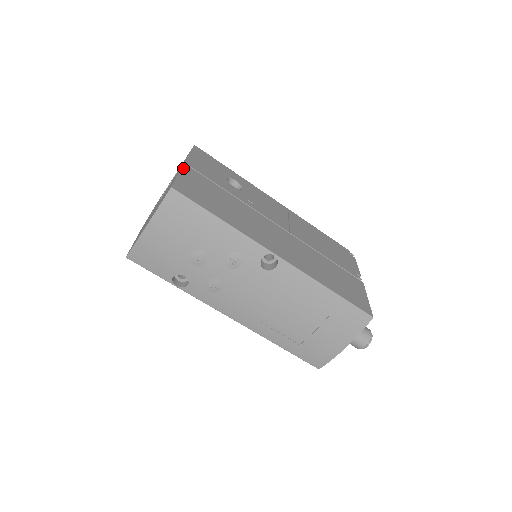
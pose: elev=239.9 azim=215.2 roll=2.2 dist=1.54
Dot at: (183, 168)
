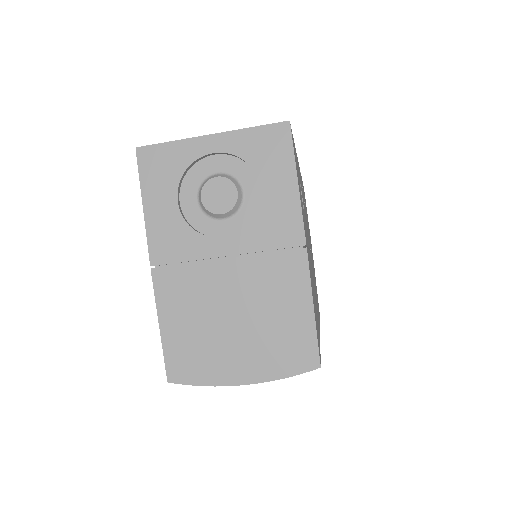
Dot at: occluded
